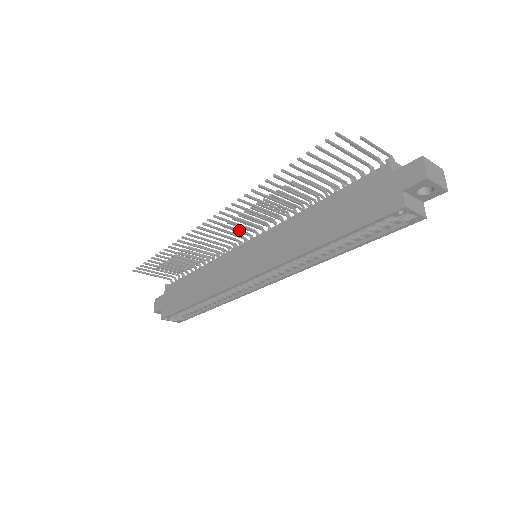
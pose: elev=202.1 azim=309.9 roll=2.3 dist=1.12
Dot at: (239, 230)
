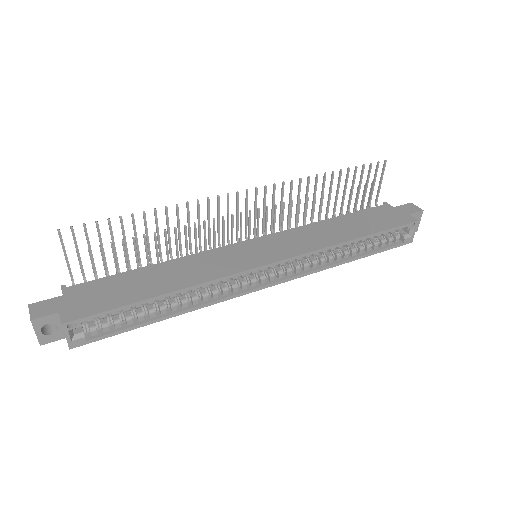
Dot at: (247, 224)
